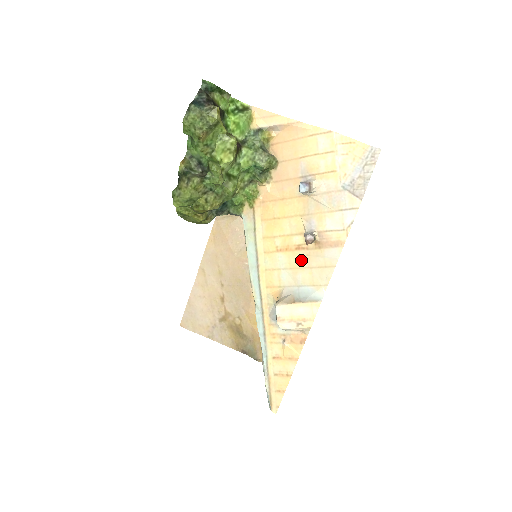
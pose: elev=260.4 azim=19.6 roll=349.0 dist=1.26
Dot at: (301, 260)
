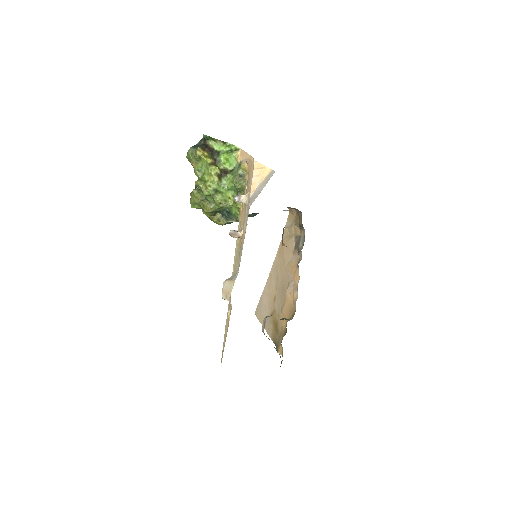
Dot at: (239, 251)
